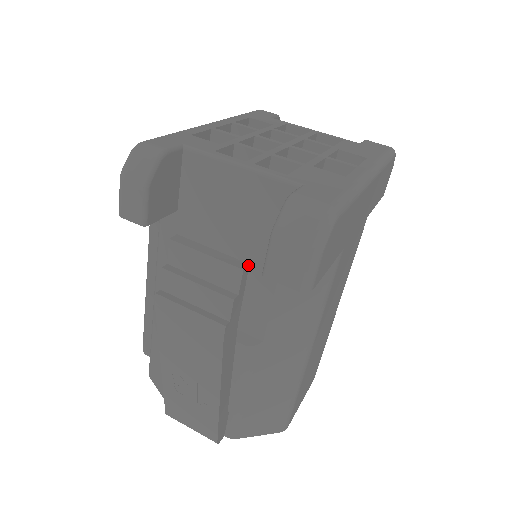
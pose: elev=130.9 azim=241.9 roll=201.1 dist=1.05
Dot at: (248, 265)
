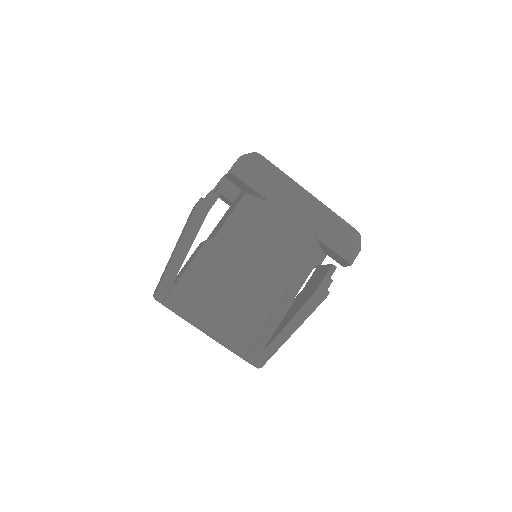
Dot at: (227, 184)
